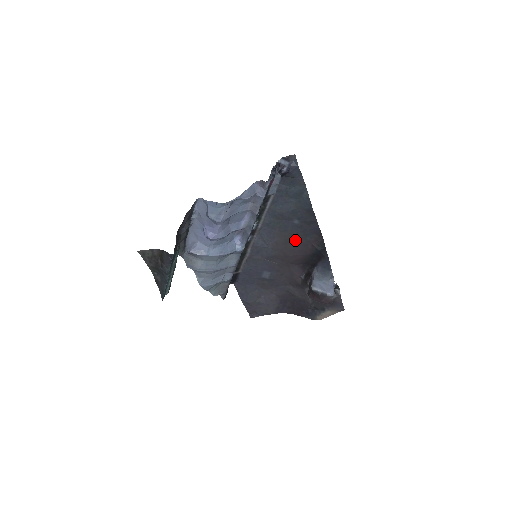
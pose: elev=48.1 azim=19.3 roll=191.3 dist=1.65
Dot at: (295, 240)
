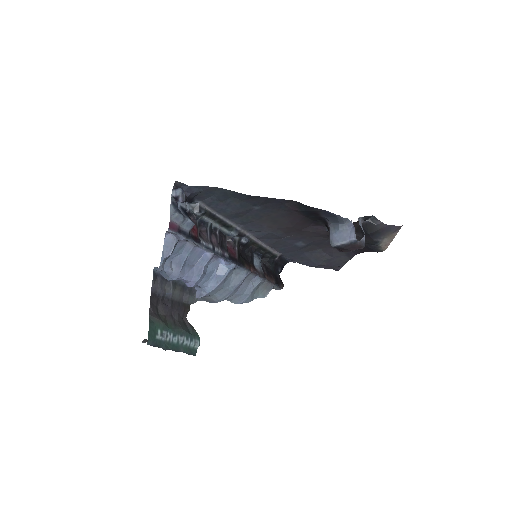
Dot at: (278, 216)
